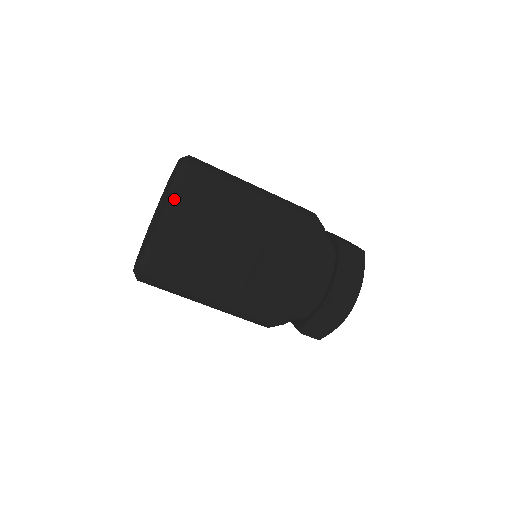
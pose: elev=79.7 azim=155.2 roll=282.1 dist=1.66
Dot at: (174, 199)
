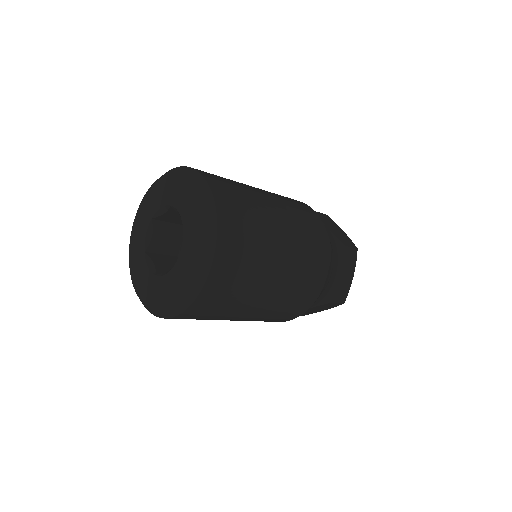
Dot at: (206, 183)
